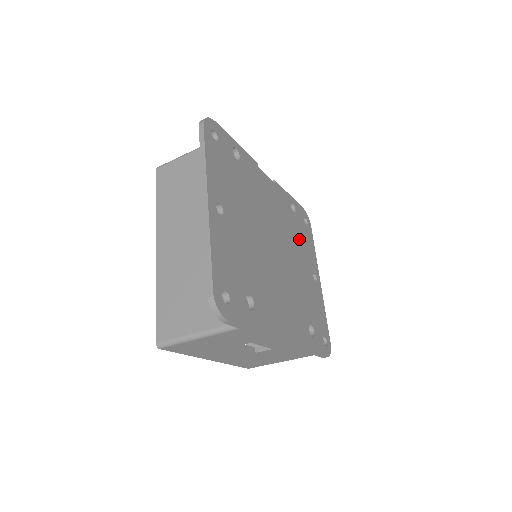
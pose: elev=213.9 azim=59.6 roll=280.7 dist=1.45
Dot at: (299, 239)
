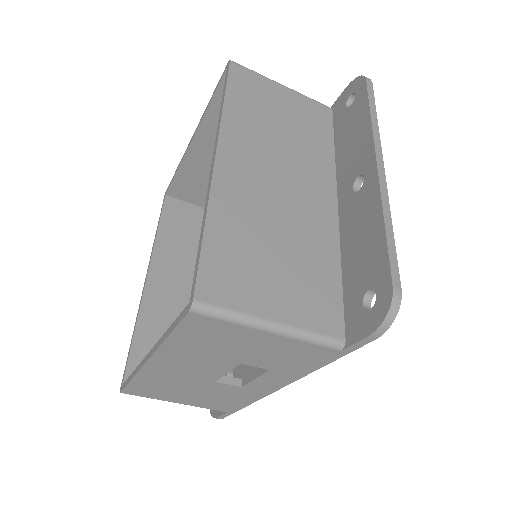
Dot at: occluded
